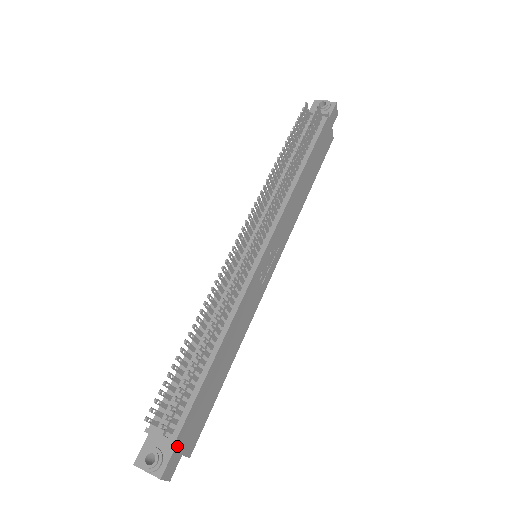
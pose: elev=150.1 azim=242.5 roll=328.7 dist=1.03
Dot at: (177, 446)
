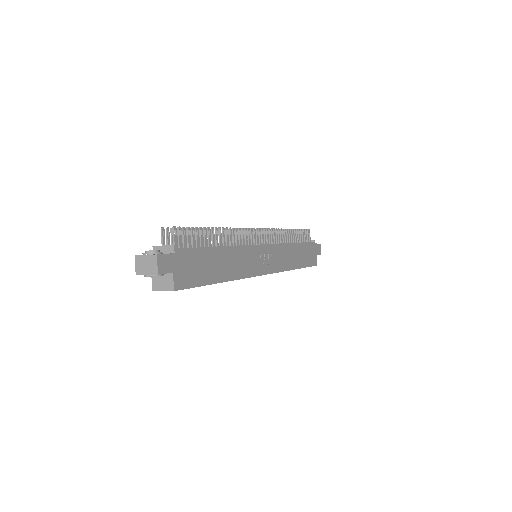
Dot at: (175, 256)
